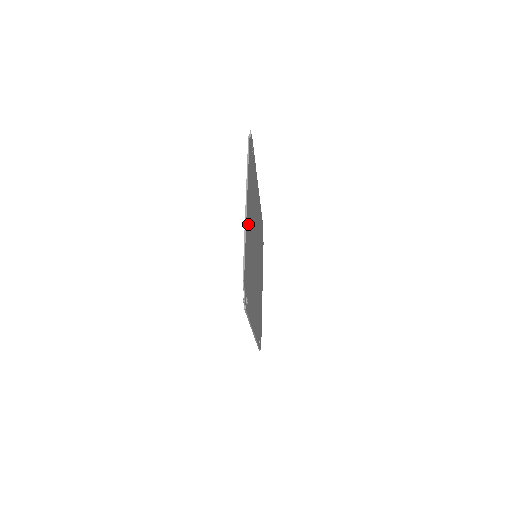
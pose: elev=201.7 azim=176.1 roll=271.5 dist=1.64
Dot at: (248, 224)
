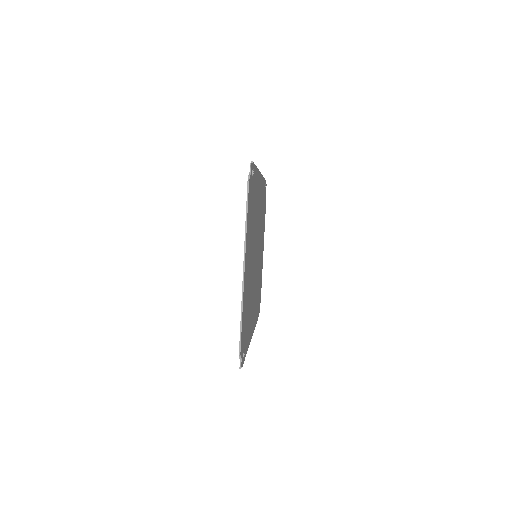
Dot at: (246, 279)
